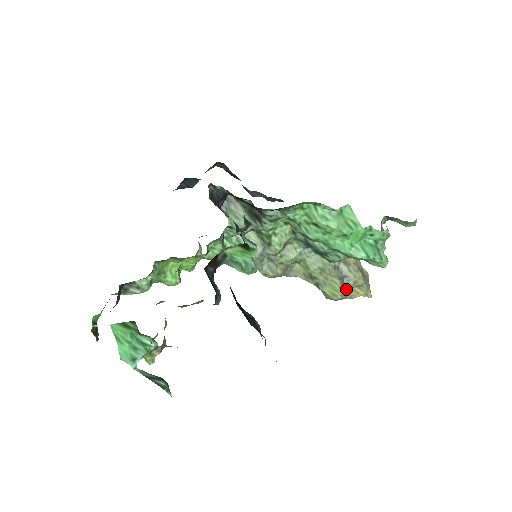
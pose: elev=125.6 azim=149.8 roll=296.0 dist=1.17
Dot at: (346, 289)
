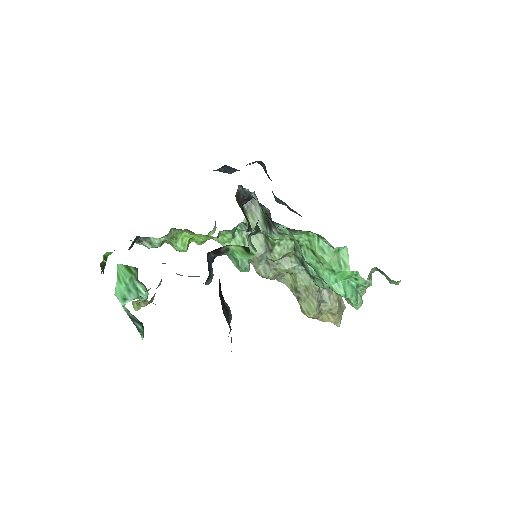
Dot at: (320, 312)
